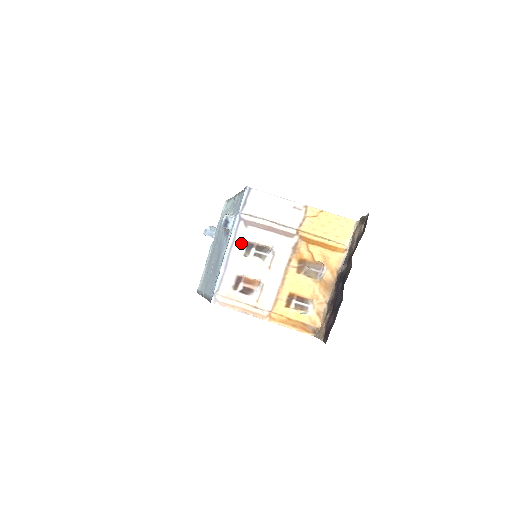
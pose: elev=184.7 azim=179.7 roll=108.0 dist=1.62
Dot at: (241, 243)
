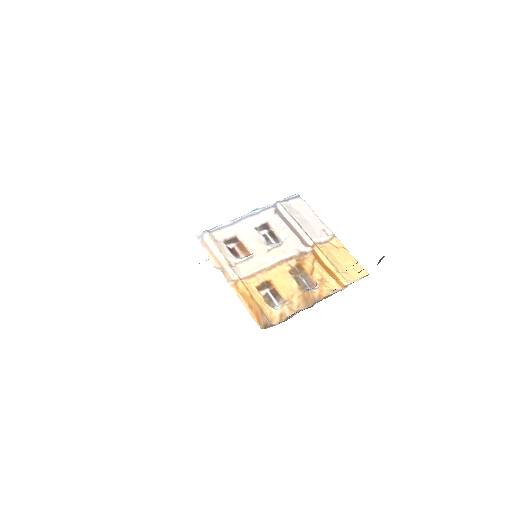
Dot at: (261, 219)
